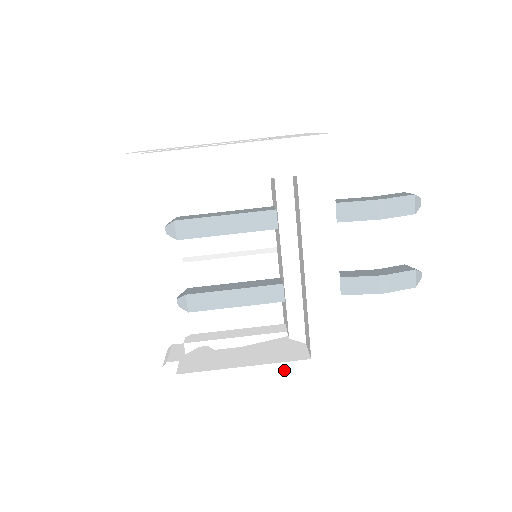
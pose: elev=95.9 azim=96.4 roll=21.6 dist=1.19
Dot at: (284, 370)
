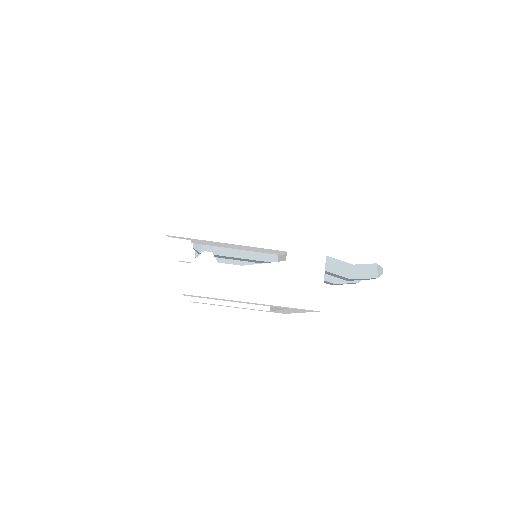
Dot at: (253, 309)
